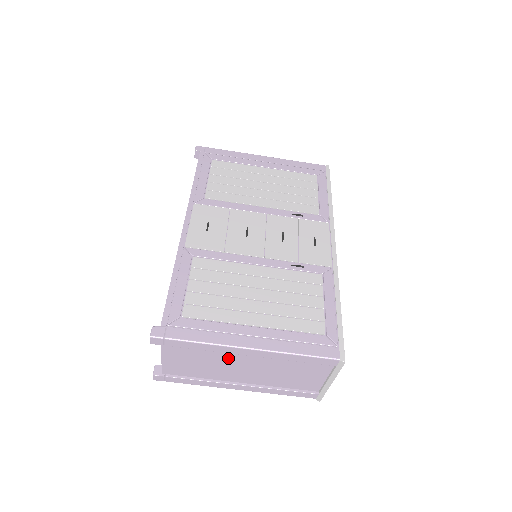
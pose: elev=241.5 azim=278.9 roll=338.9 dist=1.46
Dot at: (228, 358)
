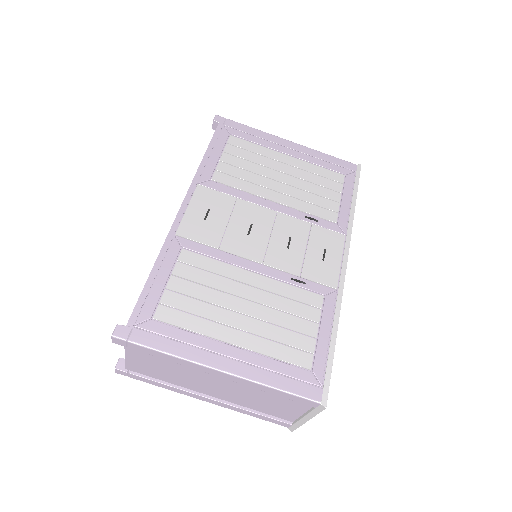
Dot at: (197, 372)
